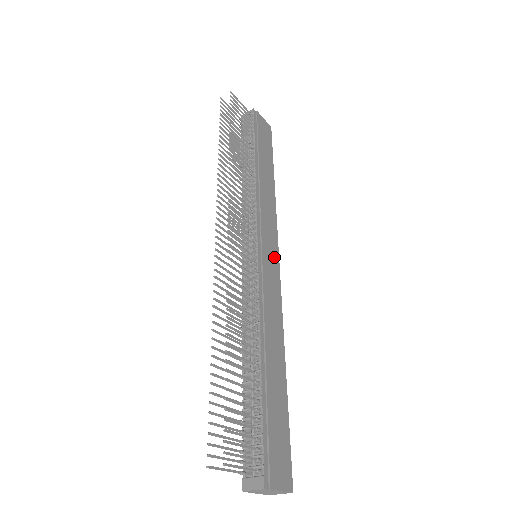
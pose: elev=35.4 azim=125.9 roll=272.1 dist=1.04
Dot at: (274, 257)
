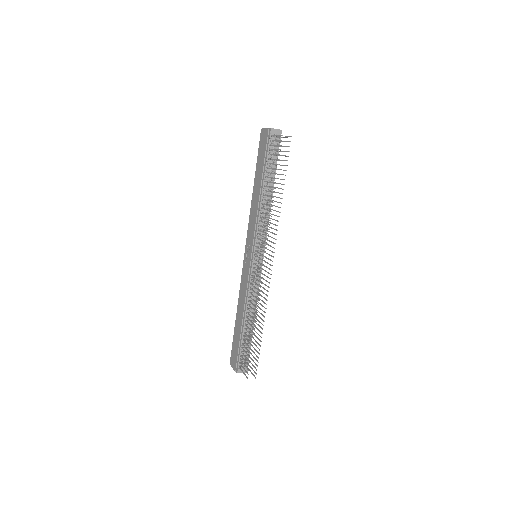
Dot at: occluded
